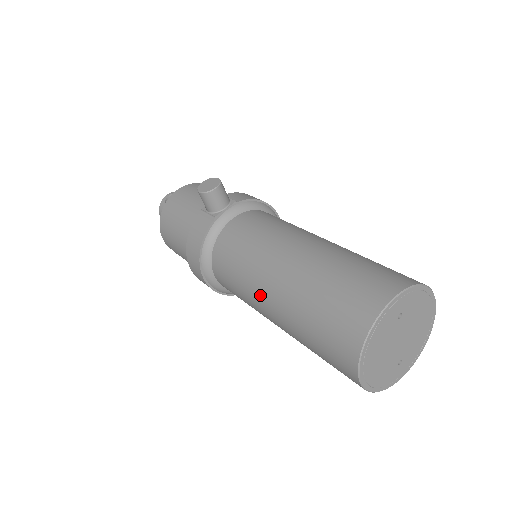
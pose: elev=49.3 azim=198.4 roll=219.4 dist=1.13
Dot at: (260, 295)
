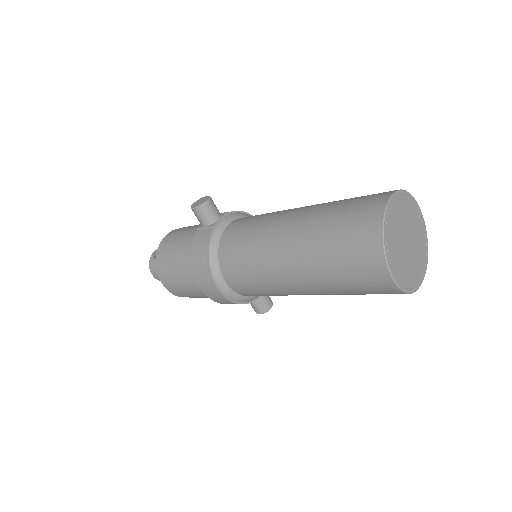
Dot at: (276, 262)
